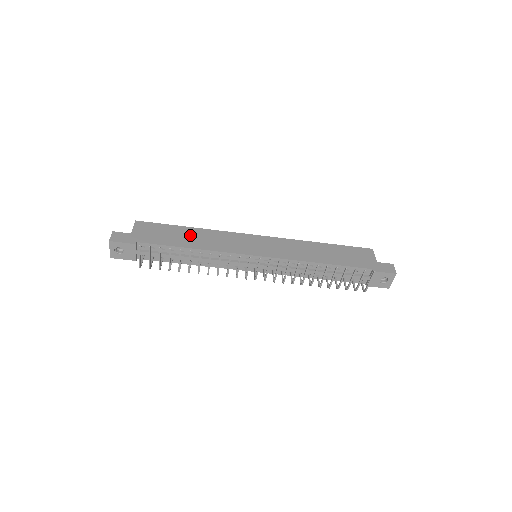
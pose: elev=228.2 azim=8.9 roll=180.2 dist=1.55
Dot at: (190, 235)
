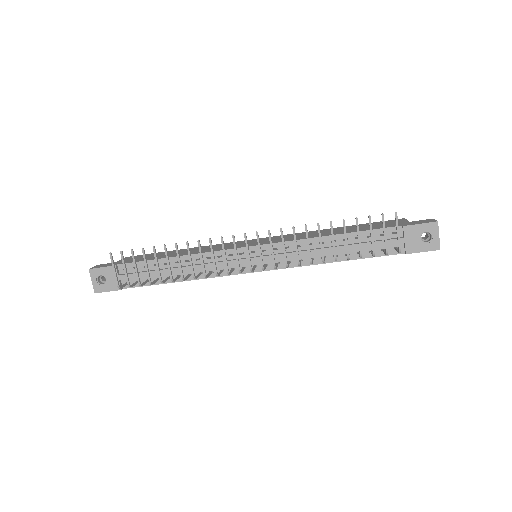
Dot at: (179, 252)
